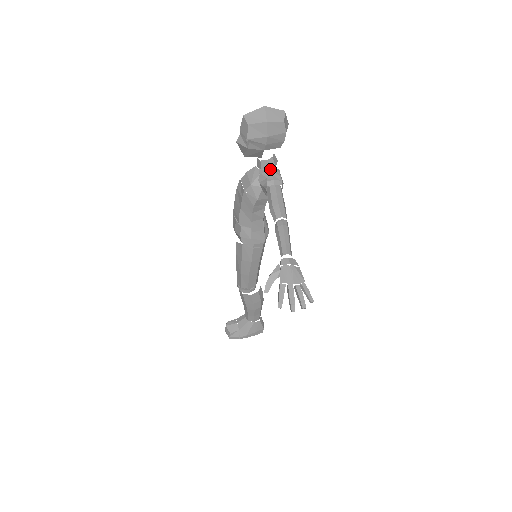
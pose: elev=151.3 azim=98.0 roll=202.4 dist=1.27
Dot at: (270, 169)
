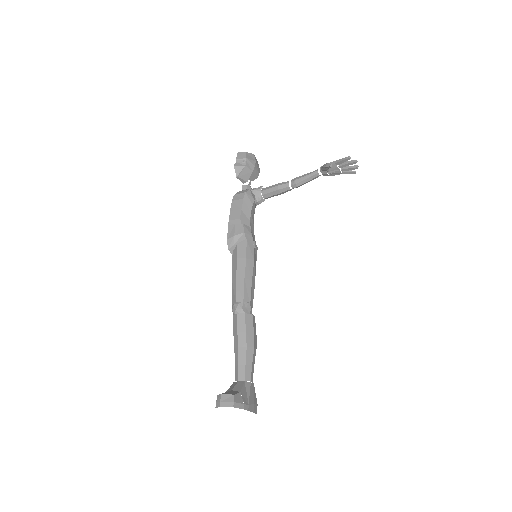
Dot at: occluded
